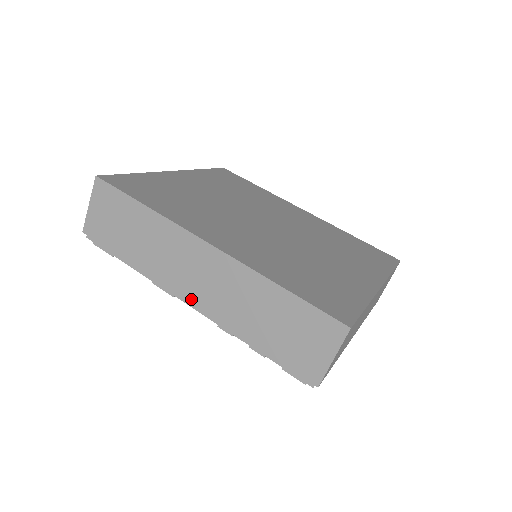
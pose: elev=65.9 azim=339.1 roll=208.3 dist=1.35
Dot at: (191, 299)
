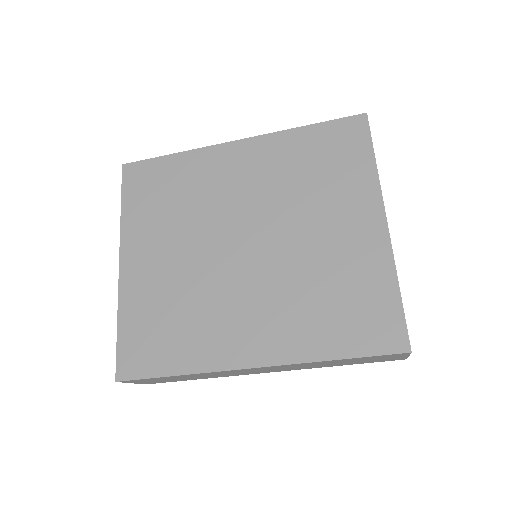
Dot at: (269, 372)
